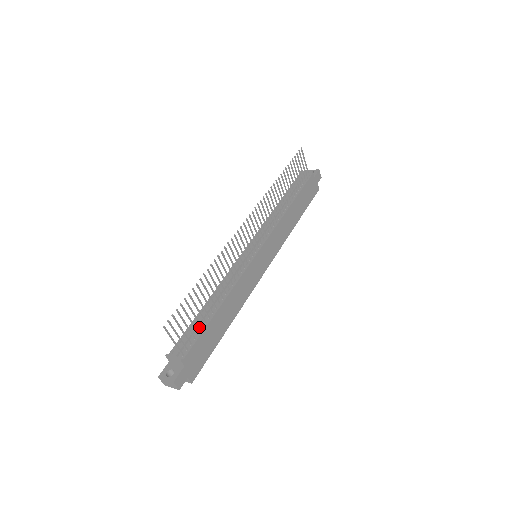
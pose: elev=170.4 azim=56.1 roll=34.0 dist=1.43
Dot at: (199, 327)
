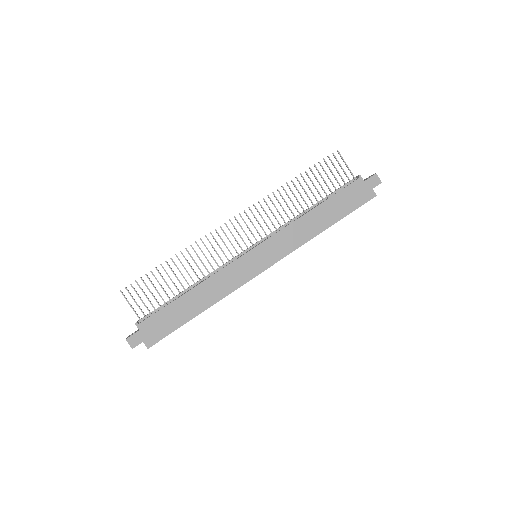
Dot at: (167, 304)
